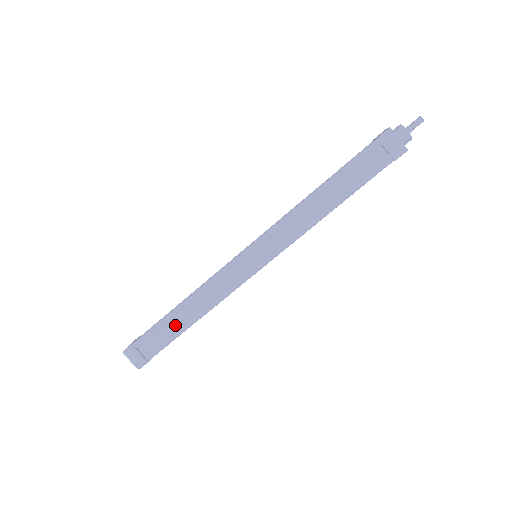
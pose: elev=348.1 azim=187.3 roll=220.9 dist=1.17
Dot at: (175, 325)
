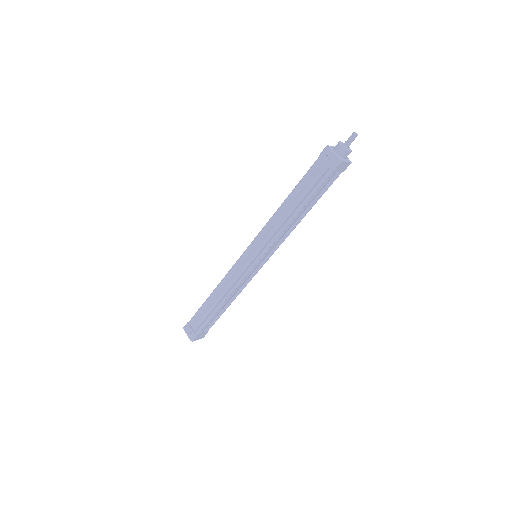
Dot at: (219, 313)
